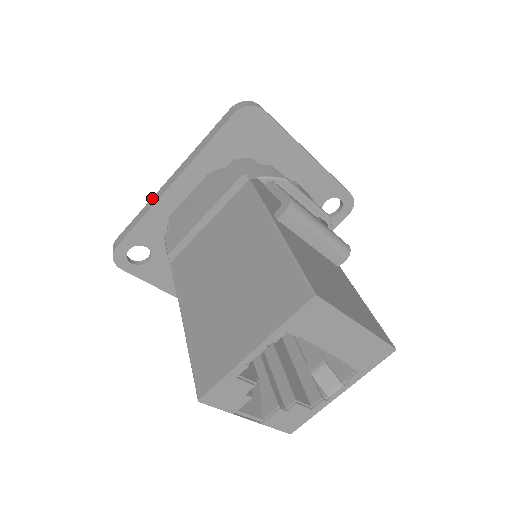
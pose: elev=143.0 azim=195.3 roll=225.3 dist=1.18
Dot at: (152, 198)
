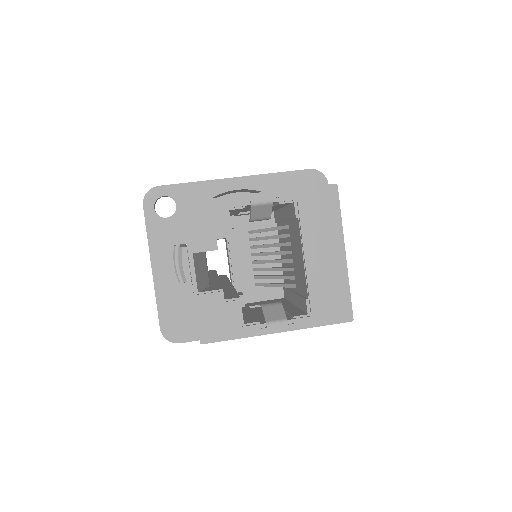
Dot at: occluded
